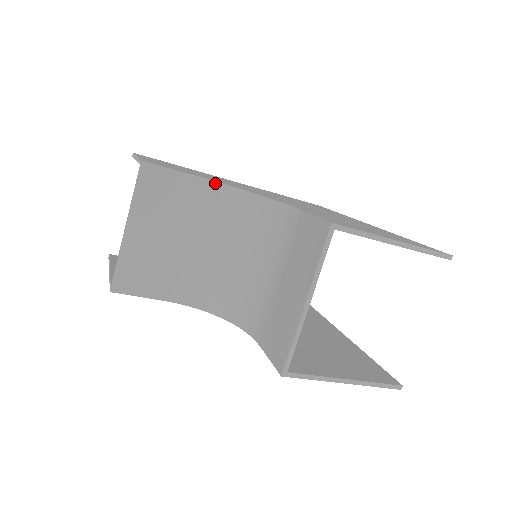
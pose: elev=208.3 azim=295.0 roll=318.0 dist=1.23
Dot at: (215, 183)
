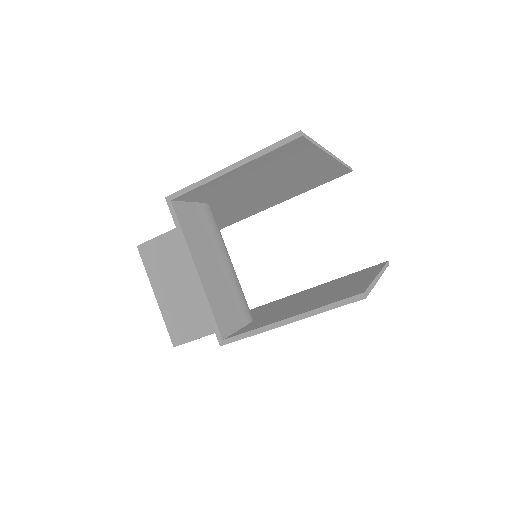
Dot at: occluded
